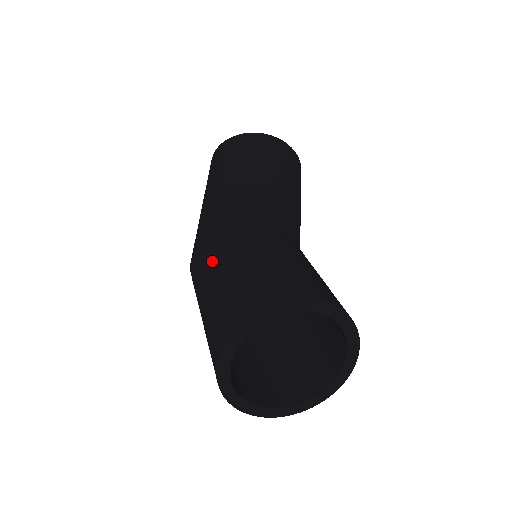
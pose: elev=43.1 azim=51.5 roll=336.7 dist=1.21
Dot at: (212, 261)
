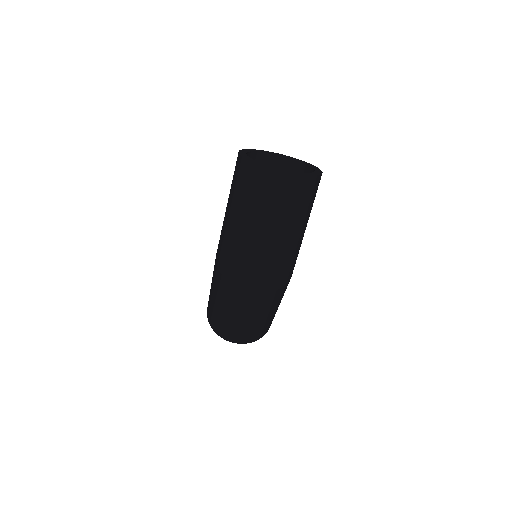
Dot at: occluded
